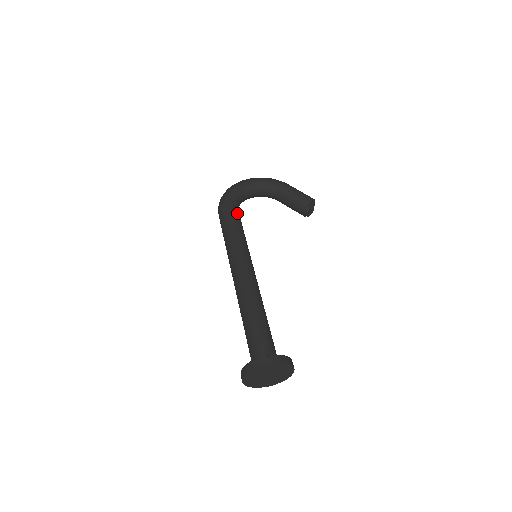
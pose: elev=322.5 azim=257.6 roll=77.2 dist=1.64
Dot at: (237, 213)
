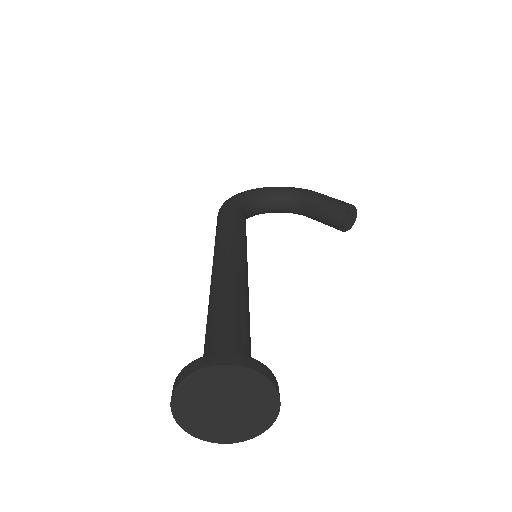
Dot at: (241, 212)
